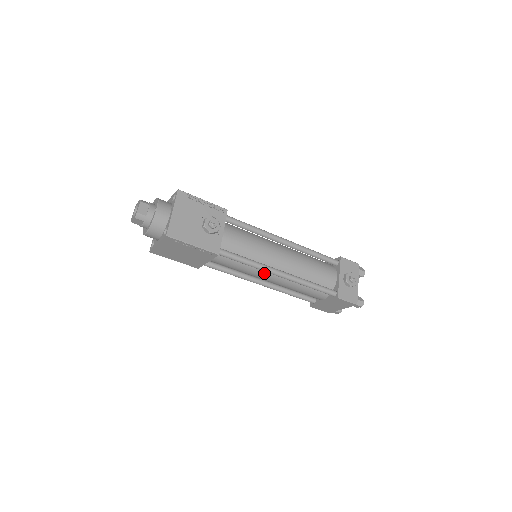
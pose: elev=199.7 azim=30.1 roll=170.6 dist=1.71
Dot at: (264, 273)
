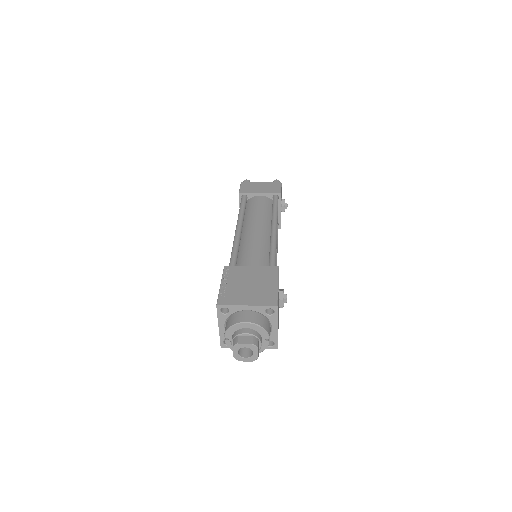
Dot at: occluded
